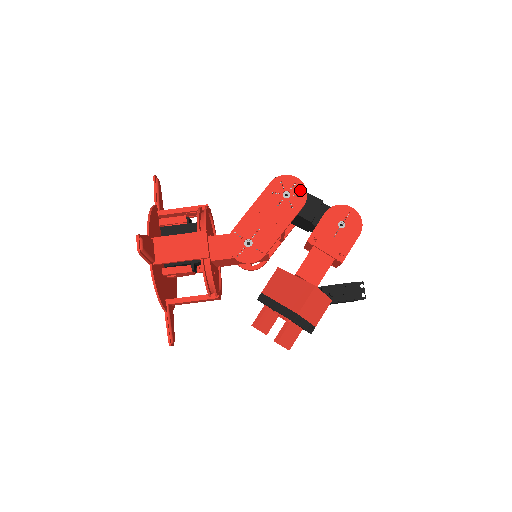
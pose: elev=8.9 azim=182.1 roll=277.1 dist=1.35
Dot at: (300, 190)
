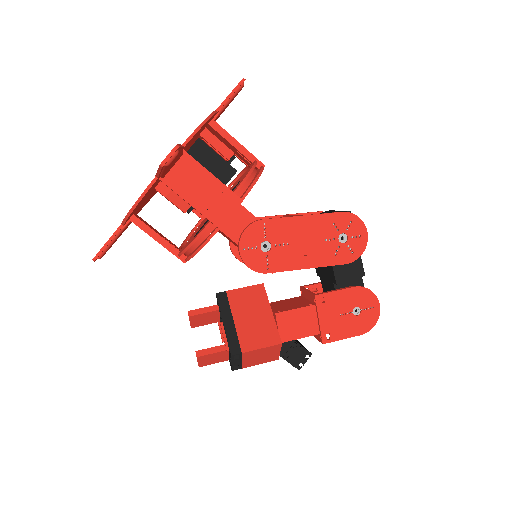
Dot at: (358, 247)
